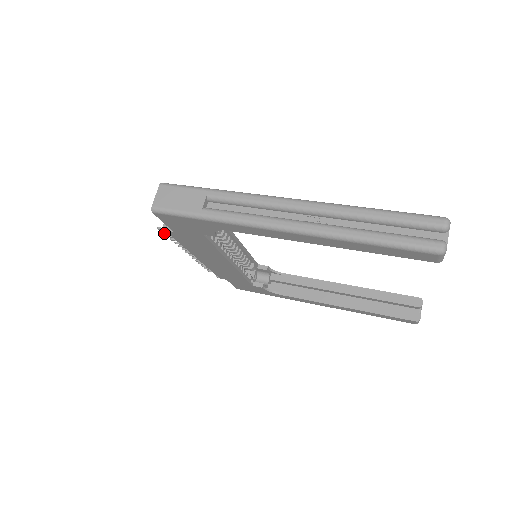
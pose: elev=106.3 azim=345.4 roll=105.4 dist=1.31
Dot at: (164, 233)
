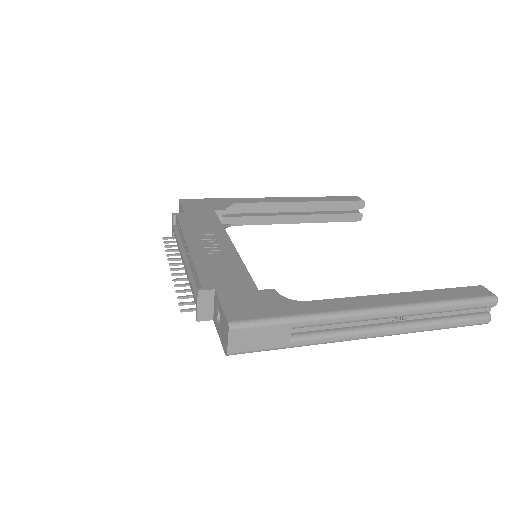
Dot at: (181, 304)
